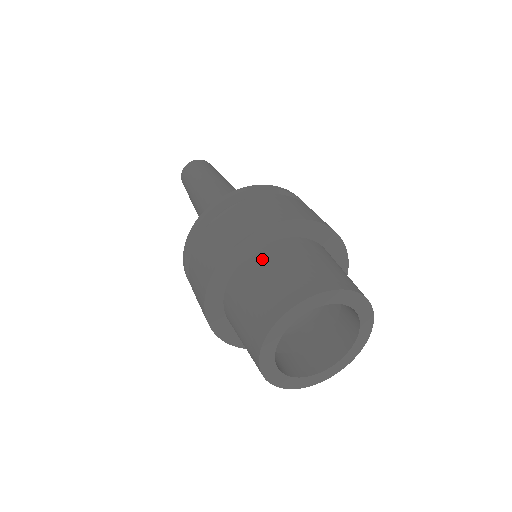
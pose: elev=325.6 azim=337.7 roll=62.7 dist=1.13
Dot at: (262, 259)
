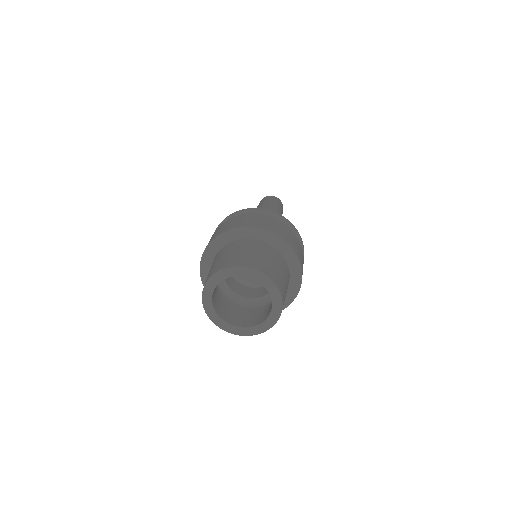
Dot at: (231, 246)
